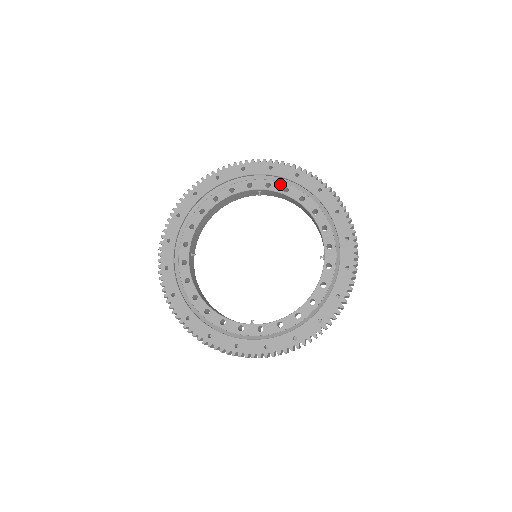
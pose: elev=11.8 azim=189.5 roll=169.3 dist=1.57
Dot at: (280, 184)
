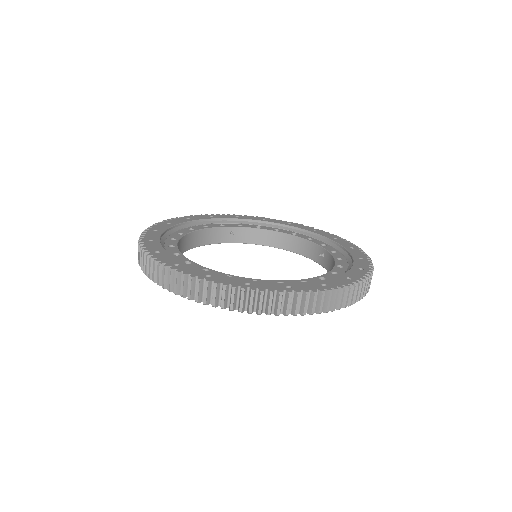
Dot at: (251, 225)
